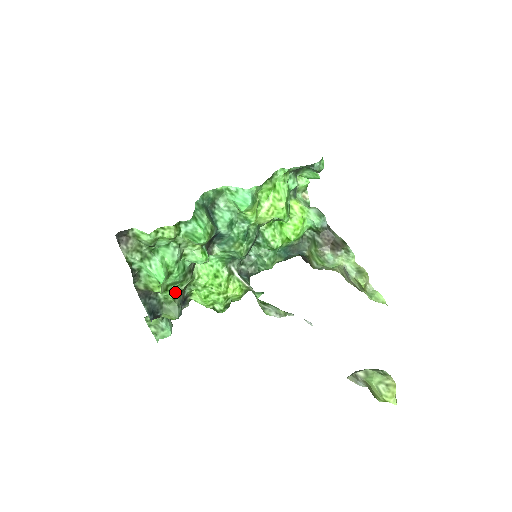
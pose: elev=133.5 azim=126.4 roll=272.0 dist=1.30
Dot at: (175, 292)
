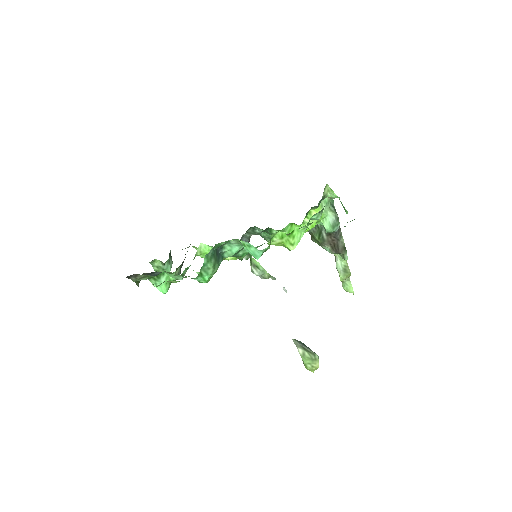
Dot at: (177, 268)
